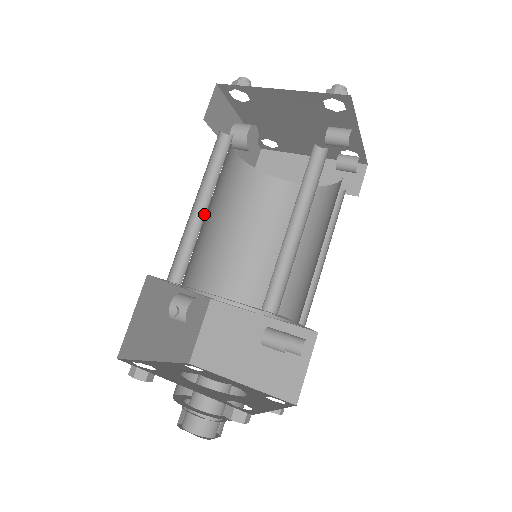
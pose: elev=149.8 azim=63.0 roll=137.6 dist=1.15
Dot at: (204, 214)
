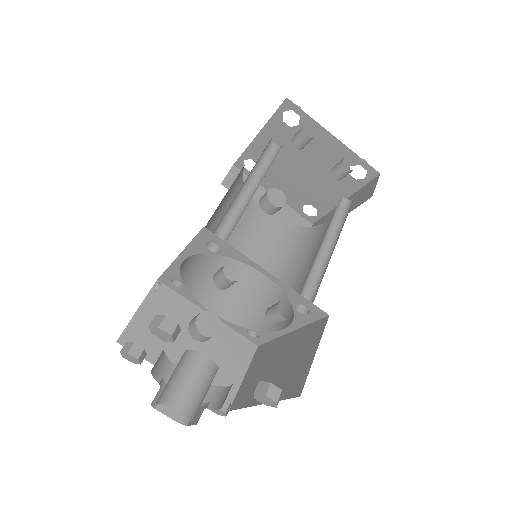
Dot at: occluded
